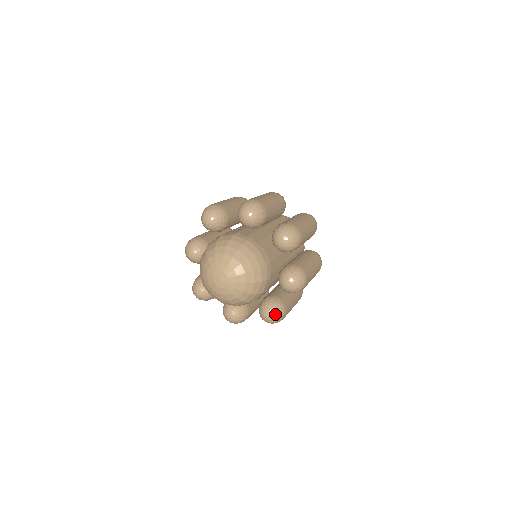
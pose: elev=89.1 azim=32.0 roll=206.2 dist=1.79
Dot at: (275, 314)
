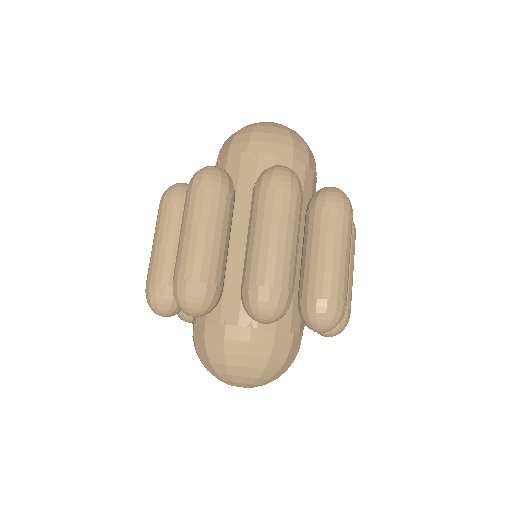
Dot at: (335, 333)
